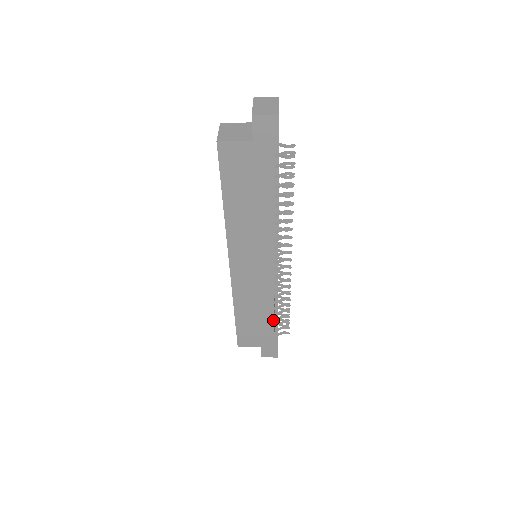
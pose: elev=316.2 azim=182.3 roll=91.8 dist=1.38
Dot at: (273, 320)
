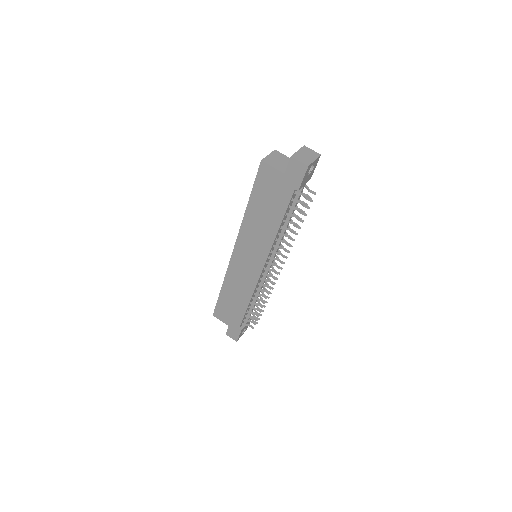
Dot at: (245, 310)
